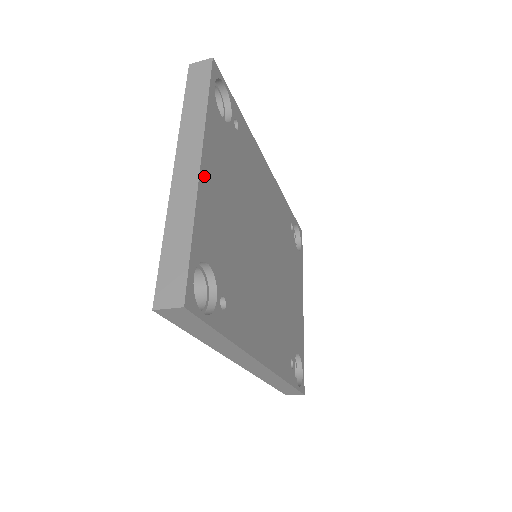
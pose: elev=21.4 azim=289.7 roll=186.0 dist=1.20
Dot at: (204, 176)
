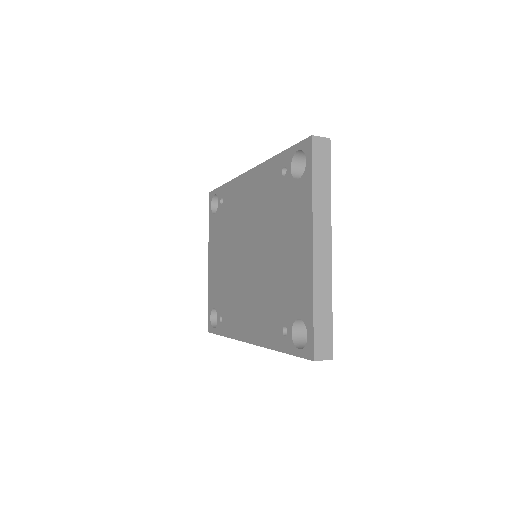
Dot at: occluded
